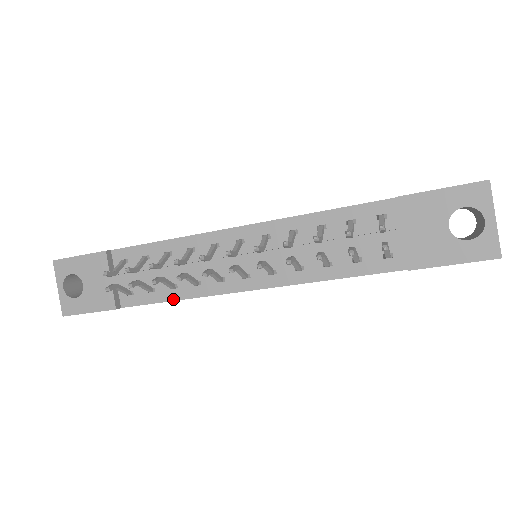
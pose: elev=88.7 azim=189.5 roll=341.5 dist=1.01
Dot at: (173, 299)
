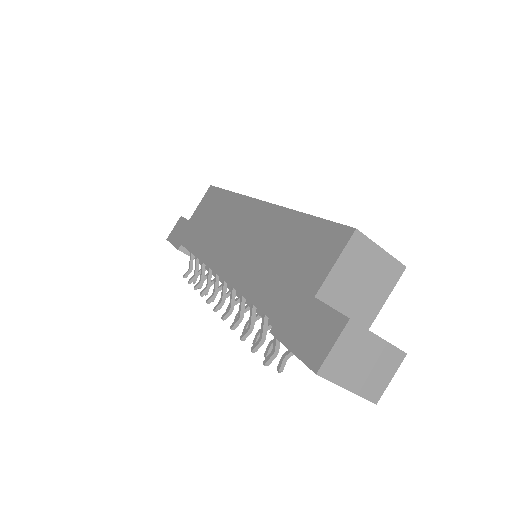
Dot at: occluded
